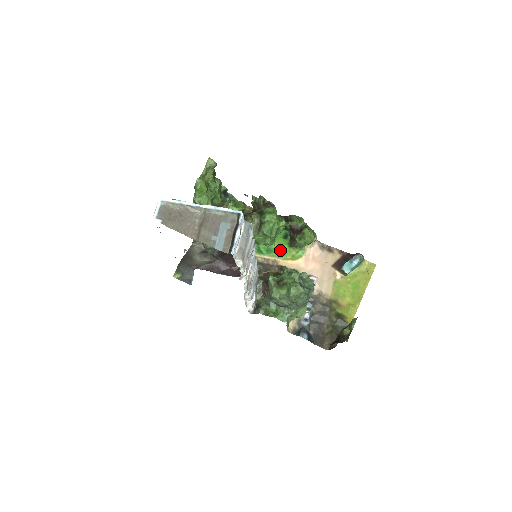
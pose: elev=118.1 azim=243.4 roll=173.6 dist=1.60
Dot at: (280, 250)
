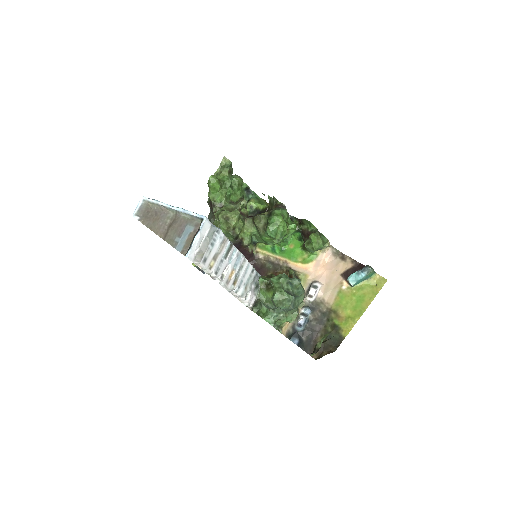
Dot at: (293, 252)
